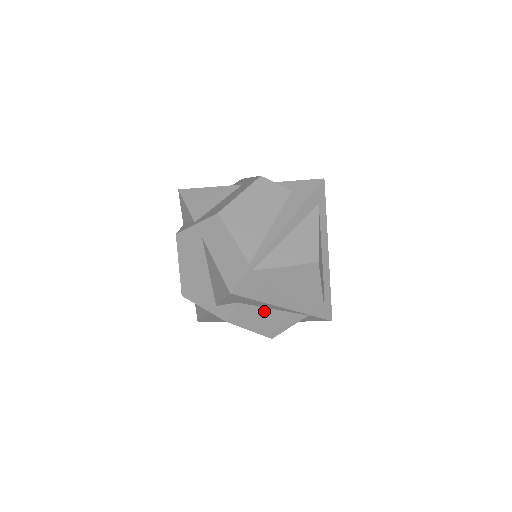
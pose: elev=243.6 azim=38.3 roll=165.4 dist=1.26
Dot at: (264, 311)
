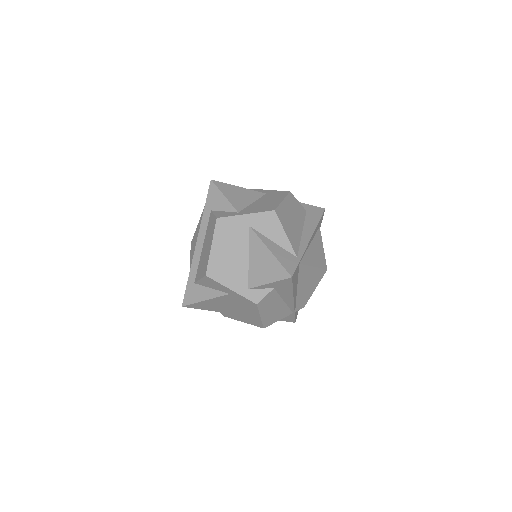
Dot at: (279, 301)
